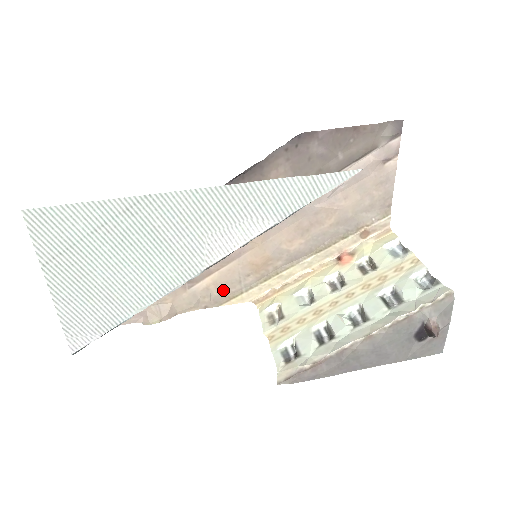
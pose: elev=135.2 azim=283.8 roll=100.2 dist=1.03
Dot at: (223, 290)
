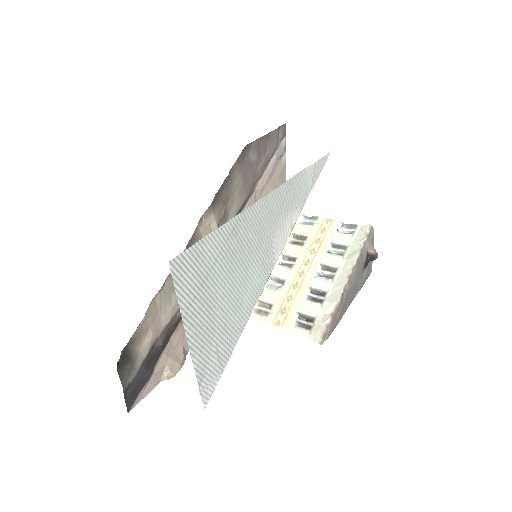
Dot at: occluded
